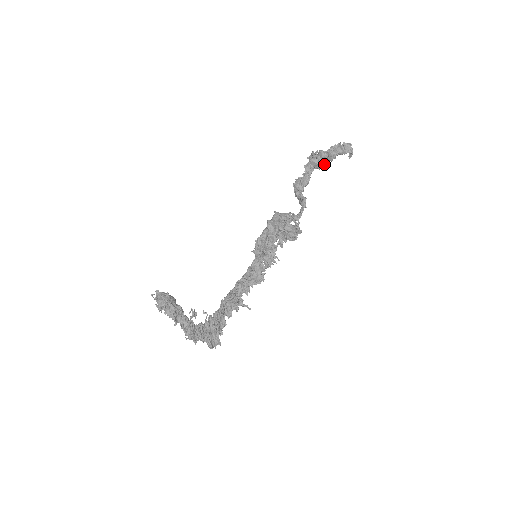
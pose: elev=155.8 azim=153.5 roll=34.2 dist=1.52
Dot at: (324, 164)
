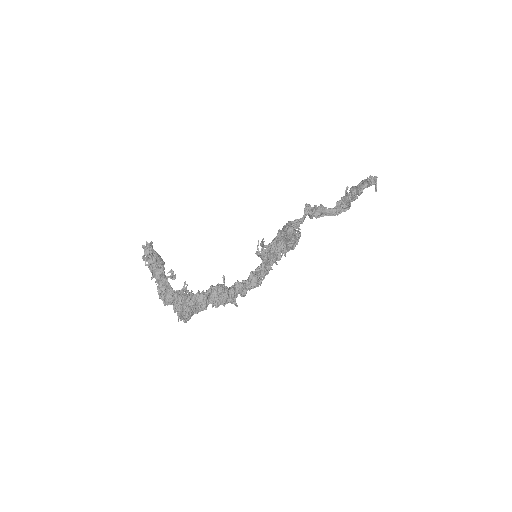
Dot at: (354, 200)
